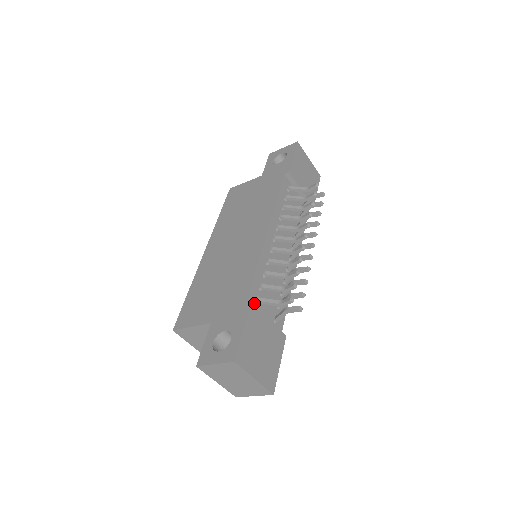
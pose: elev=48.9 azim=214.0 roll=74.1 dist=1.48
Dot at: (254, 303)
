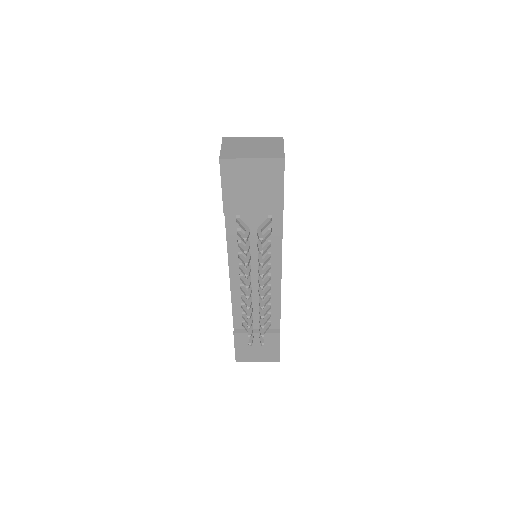
Dot at: (241, 326)
